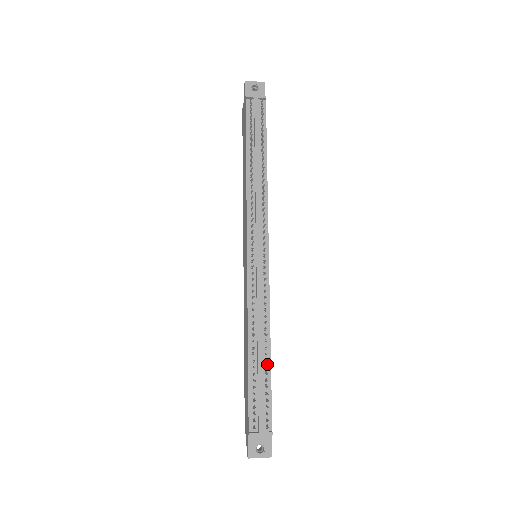
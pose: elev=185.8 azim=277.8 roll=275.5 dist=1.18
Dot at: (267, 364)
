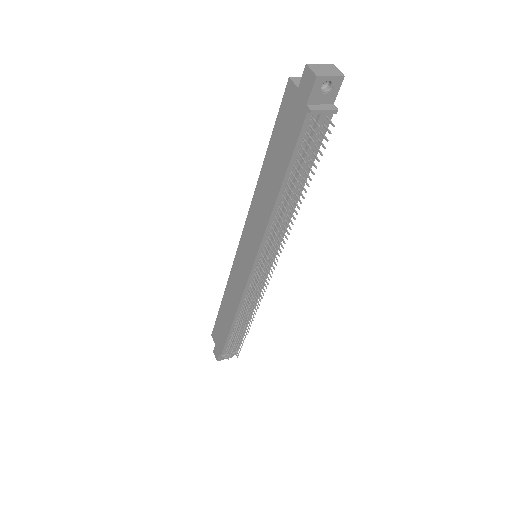
Dot at: (245, 326)
